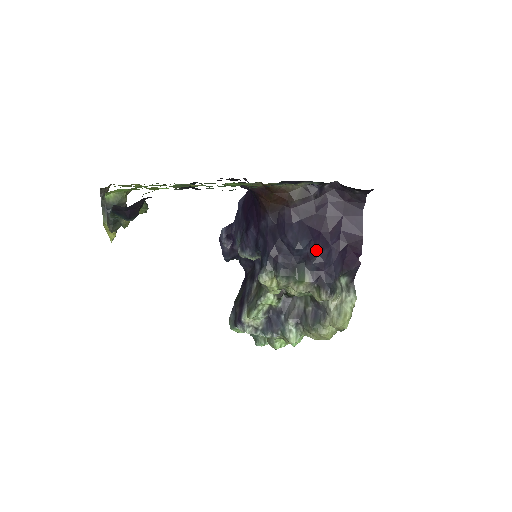
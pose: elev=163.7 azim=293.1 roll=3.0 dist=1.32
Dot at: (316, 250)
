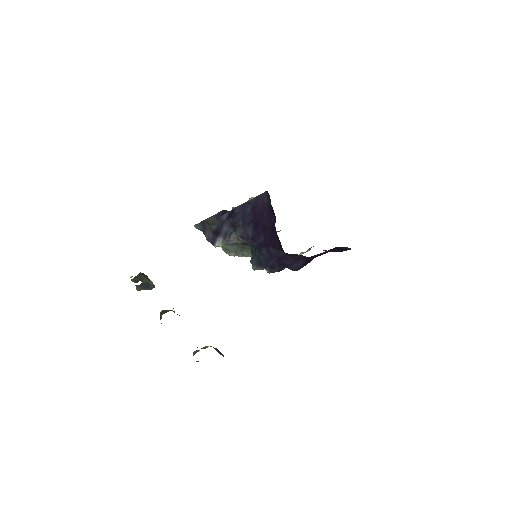
Dot at: occluded
